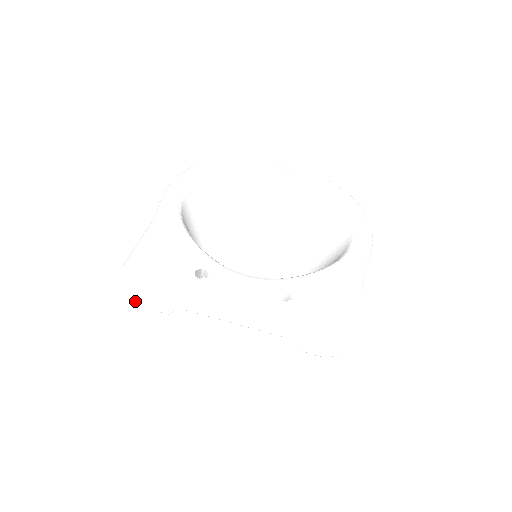
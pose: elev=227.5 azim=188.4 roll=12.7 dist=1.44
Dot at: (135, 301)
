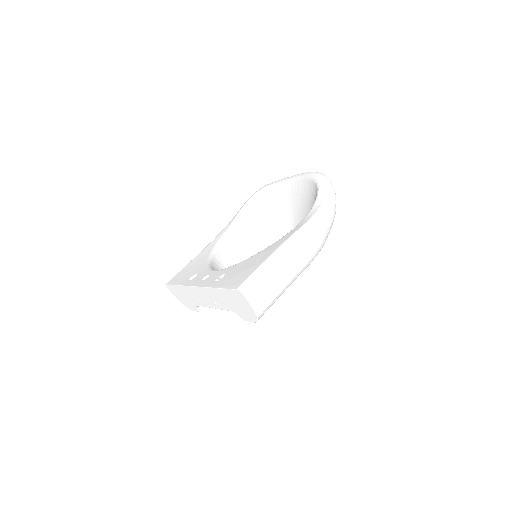
Dot at: occluded
